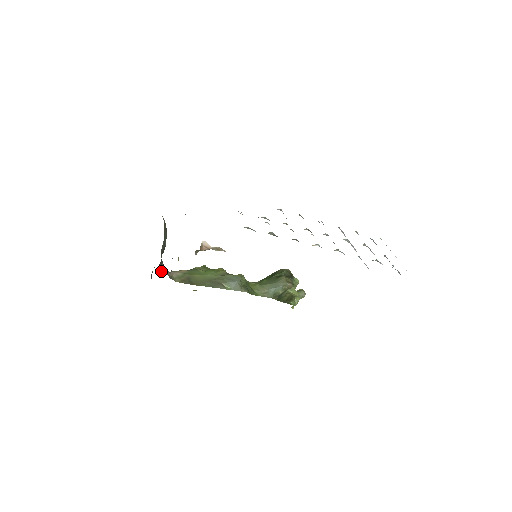
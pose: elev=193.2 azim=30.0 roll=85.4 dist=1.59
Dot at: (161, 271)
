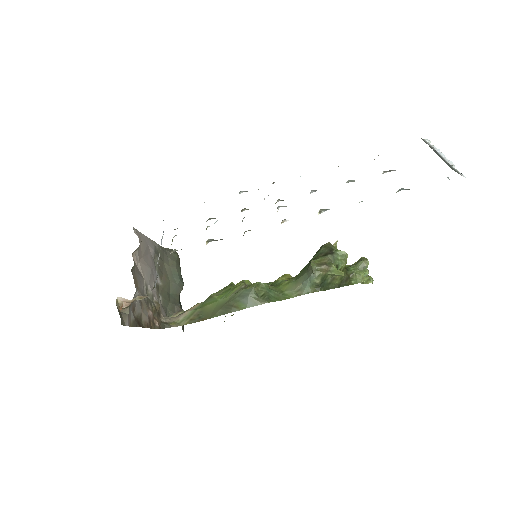
Dot at: (175, 316)
